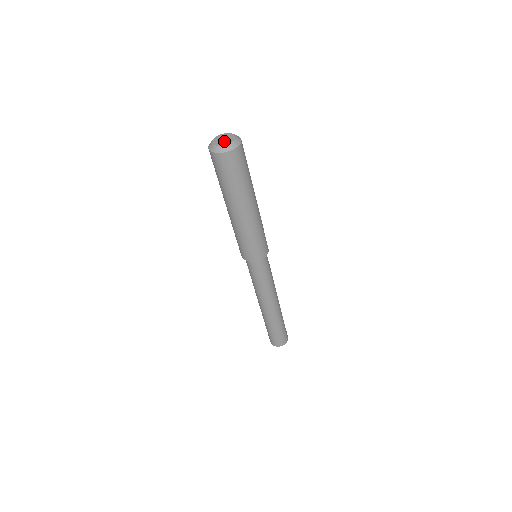
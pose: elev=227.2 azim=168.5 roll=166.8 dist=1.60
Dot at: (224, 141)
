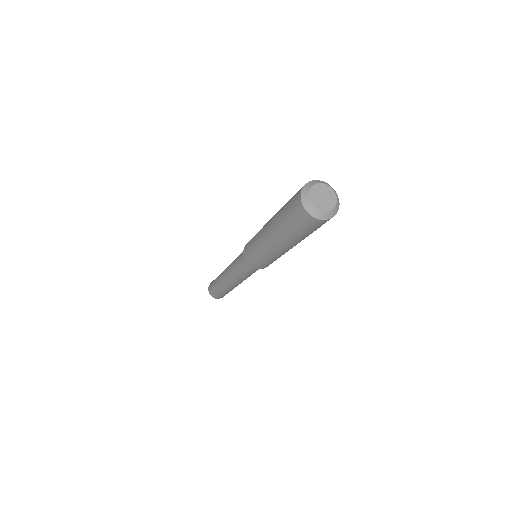
Dot at: (324, 202)
